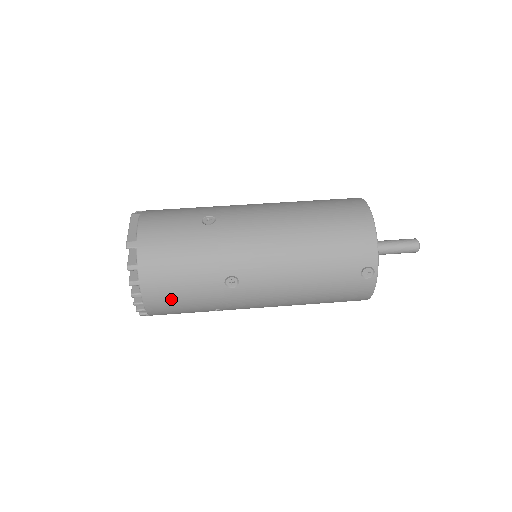
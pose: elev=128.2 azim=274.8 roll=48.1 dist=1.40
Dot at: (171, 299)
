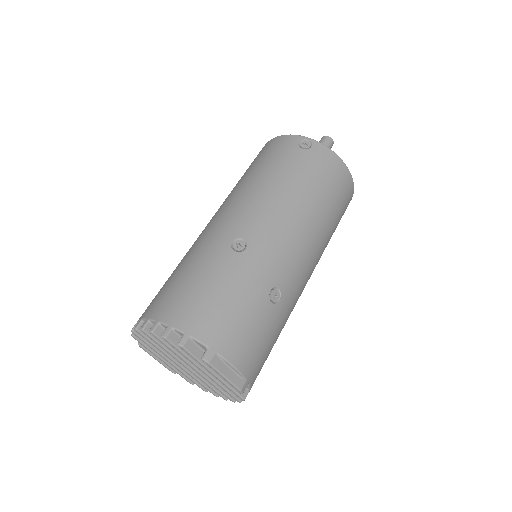
Dot at: occluded
